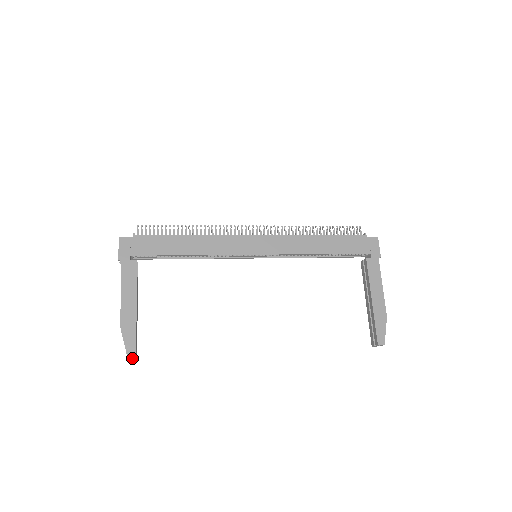
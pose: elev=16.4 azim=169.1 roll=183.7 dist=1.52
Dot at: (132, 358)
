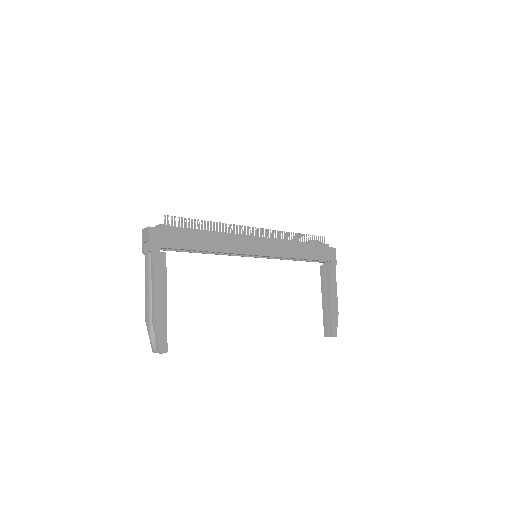
Dot at: occluded
